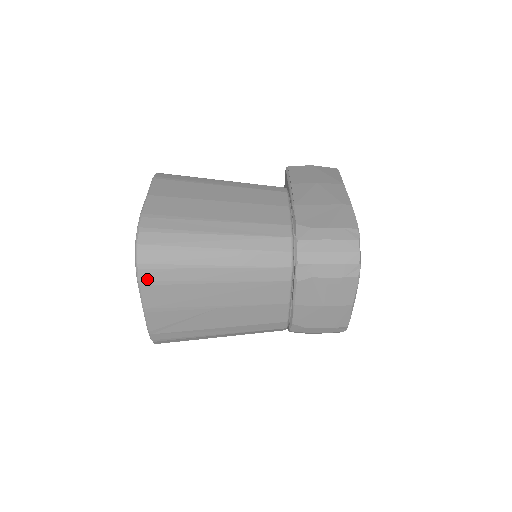
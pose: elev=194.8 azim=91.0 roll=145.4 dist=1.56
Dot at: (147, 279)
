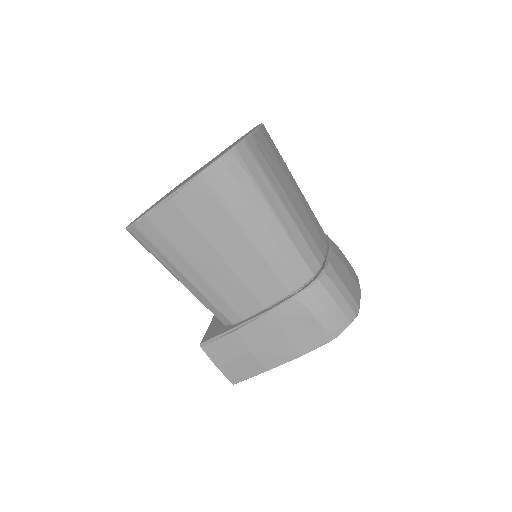
Dot at: occluded
